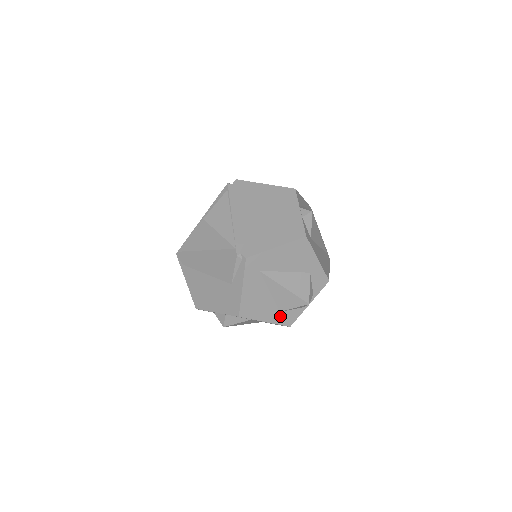
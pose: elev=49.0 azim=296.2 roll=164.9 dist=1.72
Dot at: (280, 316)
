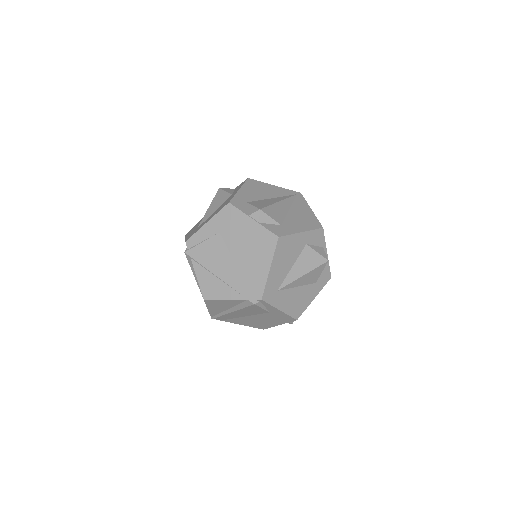
Dot at: (319, 284)
